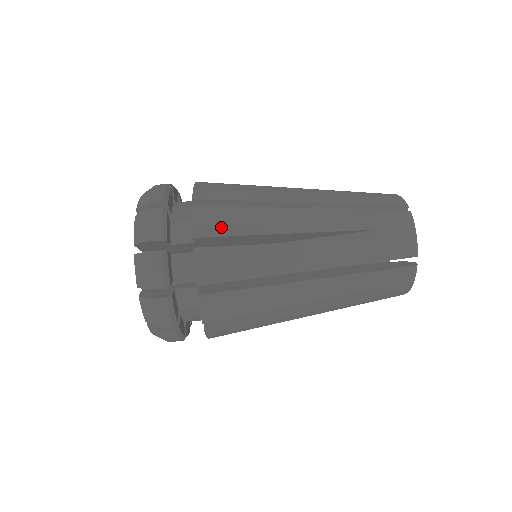
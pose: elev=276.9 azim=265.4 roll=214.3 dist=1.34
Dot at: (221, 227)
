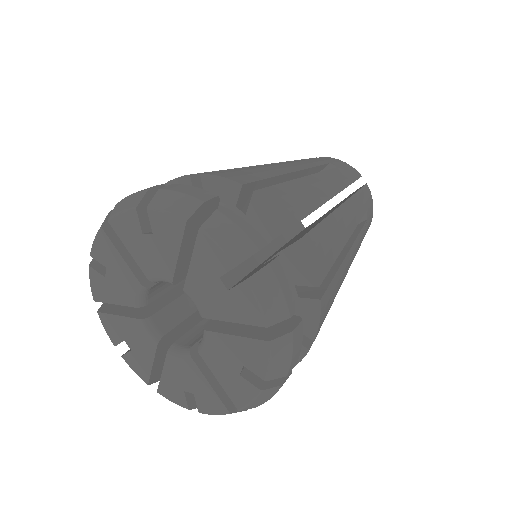
Dot at: occluded
